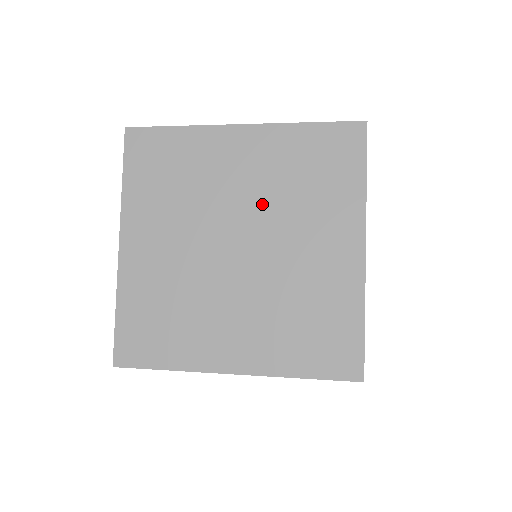
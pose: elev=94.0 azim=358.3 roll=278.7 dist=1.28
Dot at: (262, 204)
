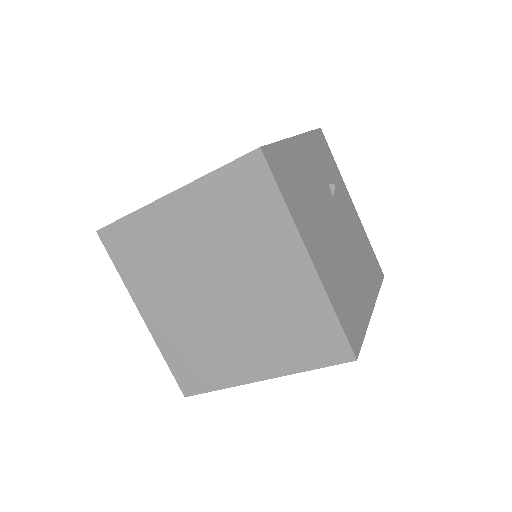
Dot at: (217, 252)
